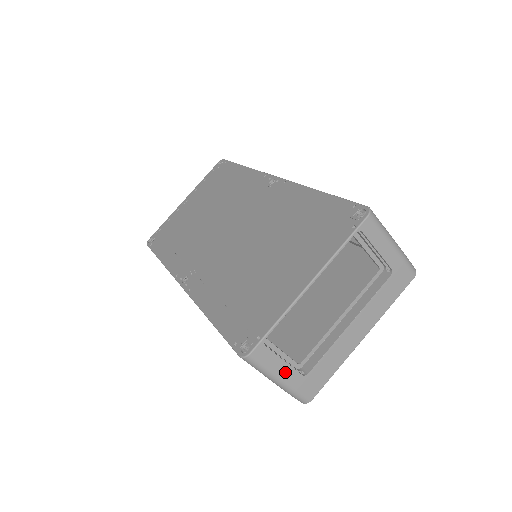
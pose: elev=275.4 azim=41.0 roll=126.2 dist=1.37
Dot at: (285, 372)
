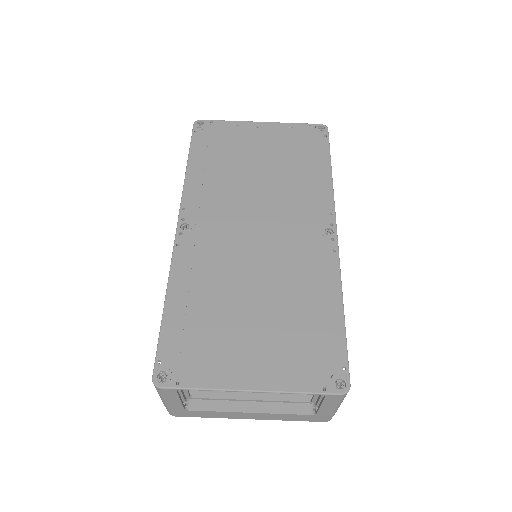
Dot at: (174, 403)
